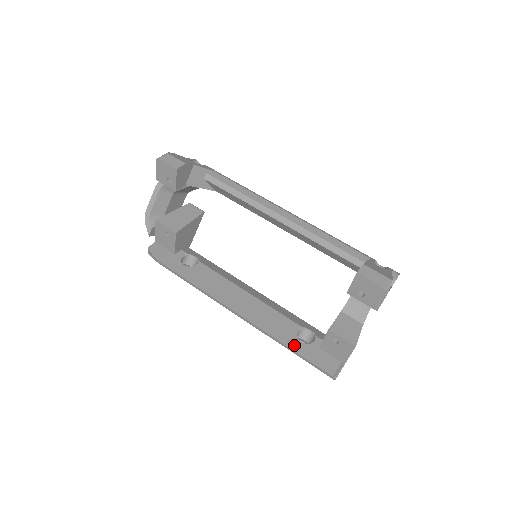
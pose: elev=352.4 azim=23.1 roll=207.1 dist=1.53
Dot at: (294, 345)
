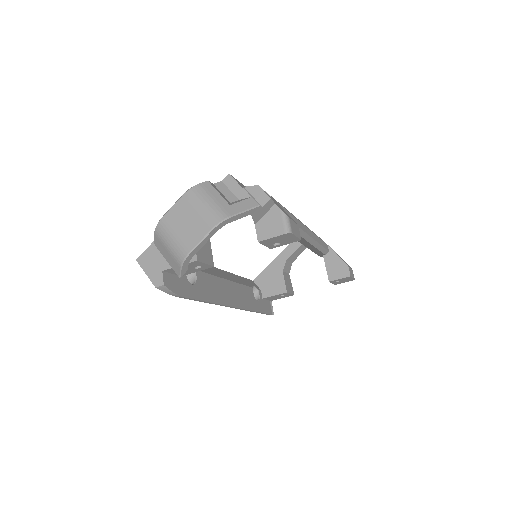
Dot at: (258, 308)
